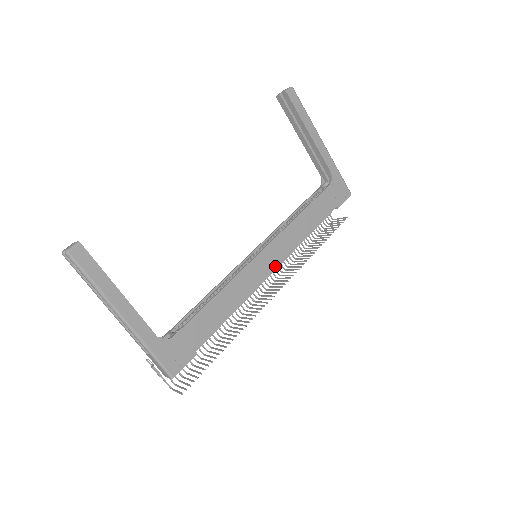
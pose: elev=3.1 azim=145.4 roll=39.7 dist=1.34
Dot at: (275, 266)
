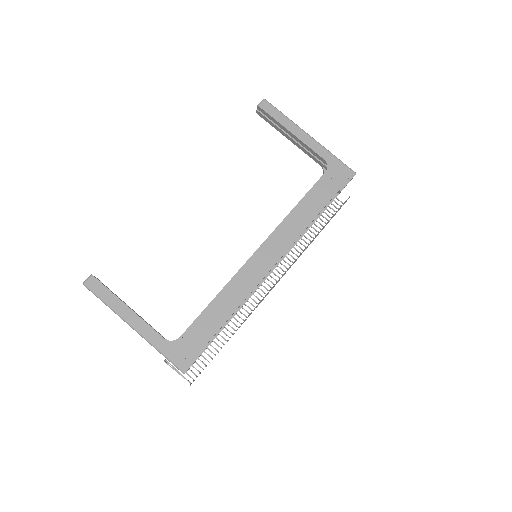
Dot at: (274, 261)
